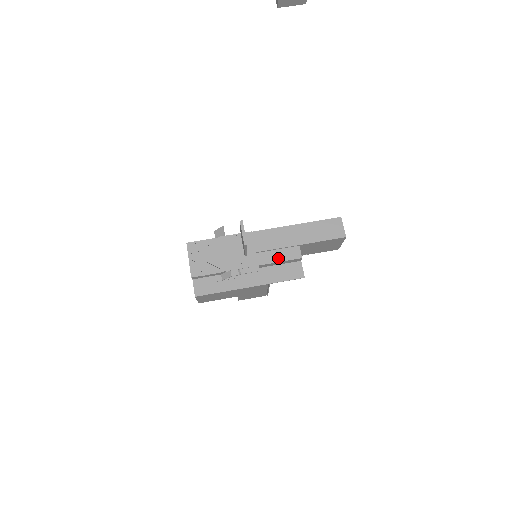
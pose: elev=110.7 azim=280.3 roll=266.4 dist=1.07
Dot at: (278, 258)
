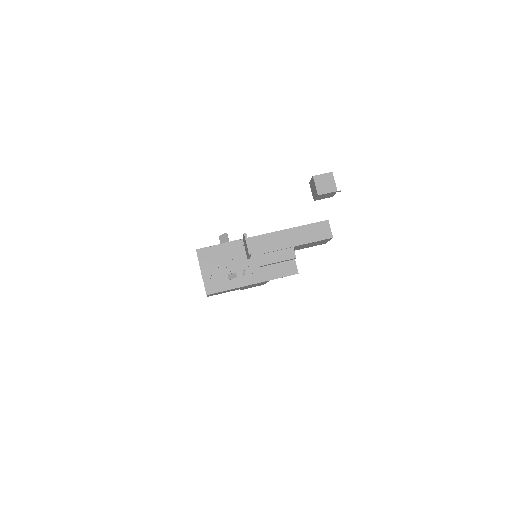
Dot at: (276, 259)
